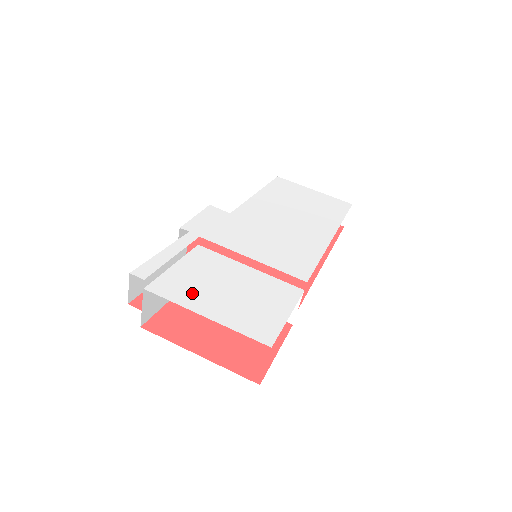
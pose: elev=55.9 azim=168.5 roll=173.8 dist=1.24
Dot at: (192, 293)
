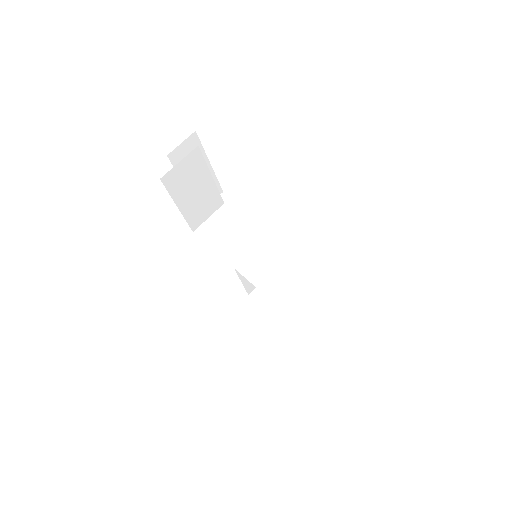
Dot at: occluded
